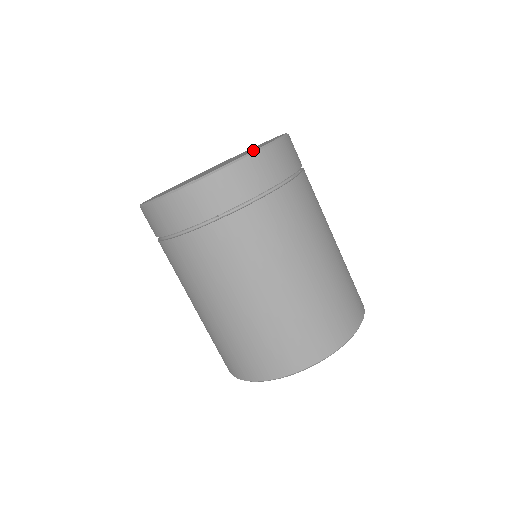
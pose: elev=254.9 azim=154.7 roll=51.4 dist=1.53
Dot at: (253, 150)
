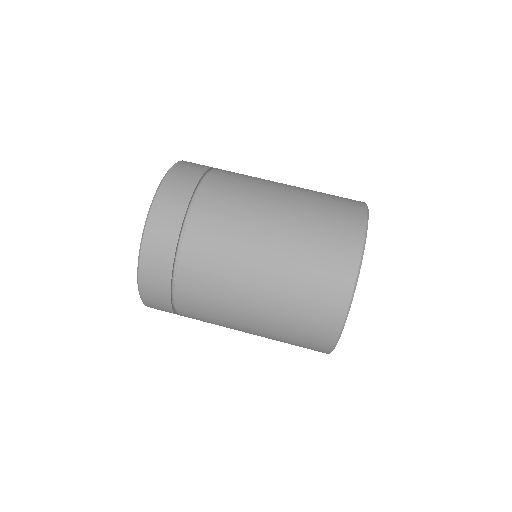
Dot at: occluded
